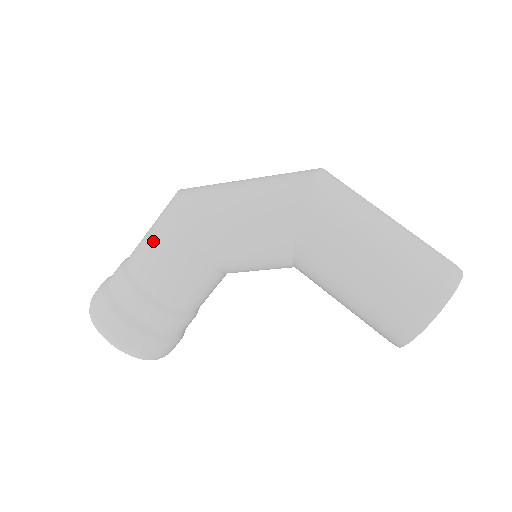
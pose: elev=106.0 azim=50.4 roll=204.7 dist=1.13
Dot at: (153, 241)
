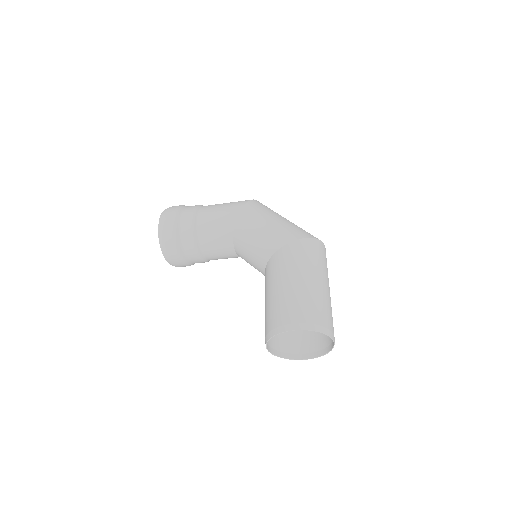
Dot at: (225, 204)
